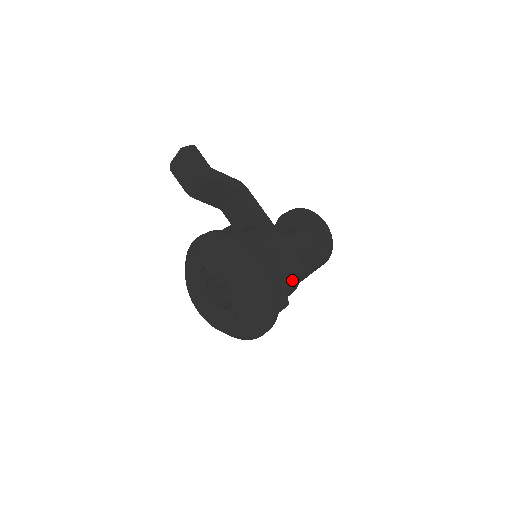
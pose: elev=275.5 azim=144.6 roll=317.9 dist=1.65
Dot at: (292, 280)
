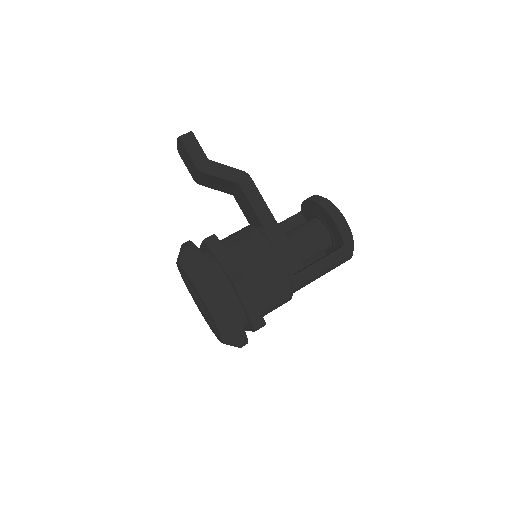
Dot at: (277, 296)
